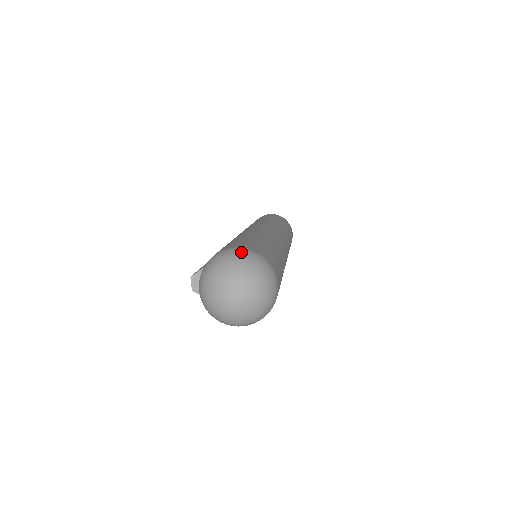
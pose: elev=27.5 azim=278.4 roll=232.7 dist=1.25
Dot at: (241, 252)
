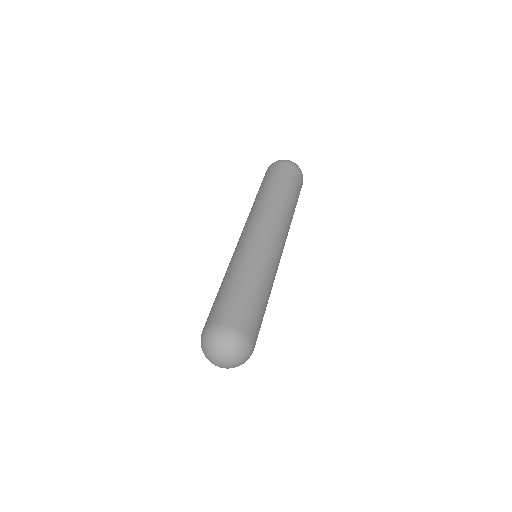
Dot at: (213, 333)
